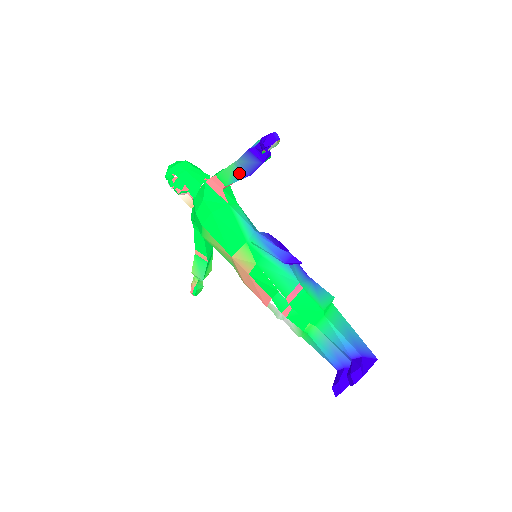
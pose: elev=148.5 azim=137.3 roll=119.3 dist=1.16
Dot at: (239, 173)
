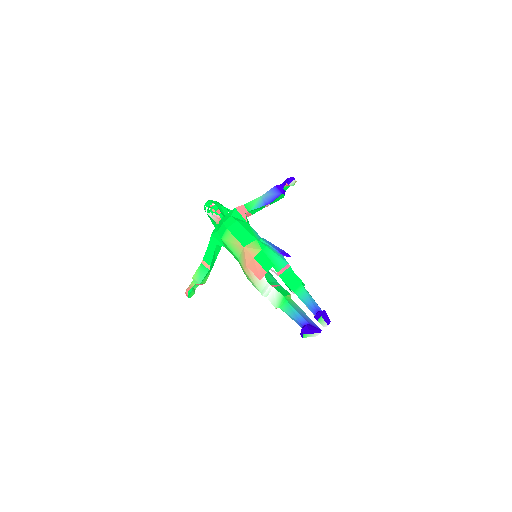
Dot at: (261, 203)
